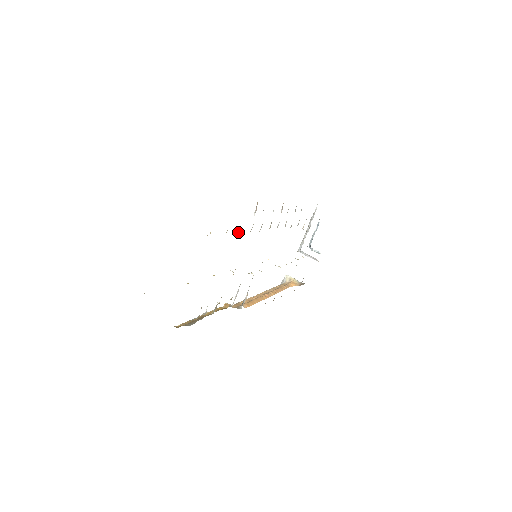
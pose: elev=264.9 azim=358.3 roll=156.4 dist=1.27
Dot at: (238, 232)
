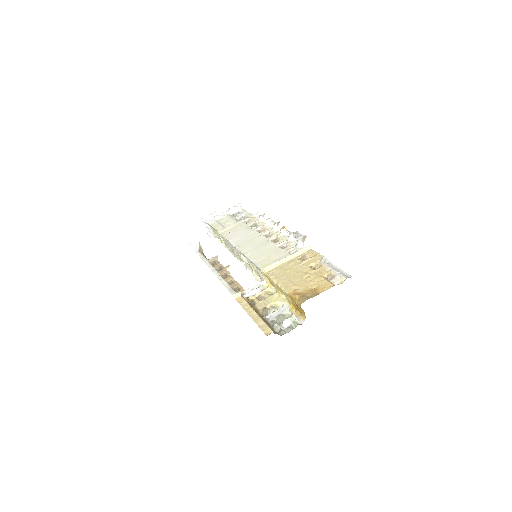
Dot at: (300, 259)
